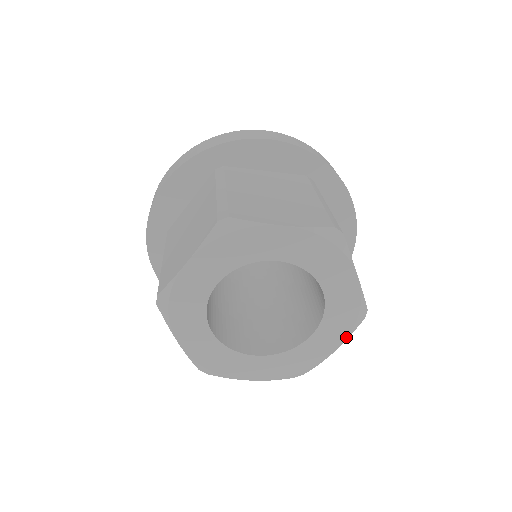
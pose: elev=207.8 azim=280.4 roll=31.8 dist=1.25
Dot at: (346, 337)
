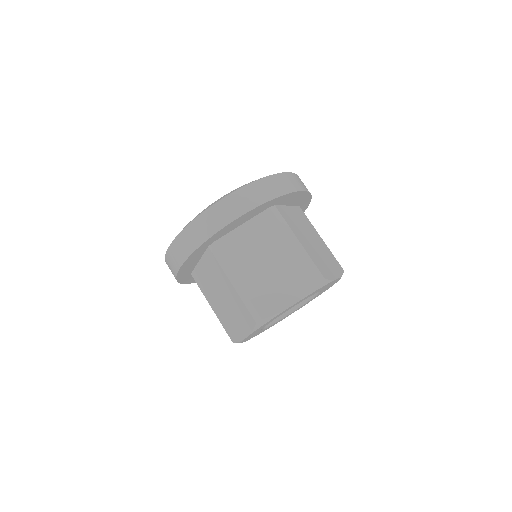
Dot at: occluded
